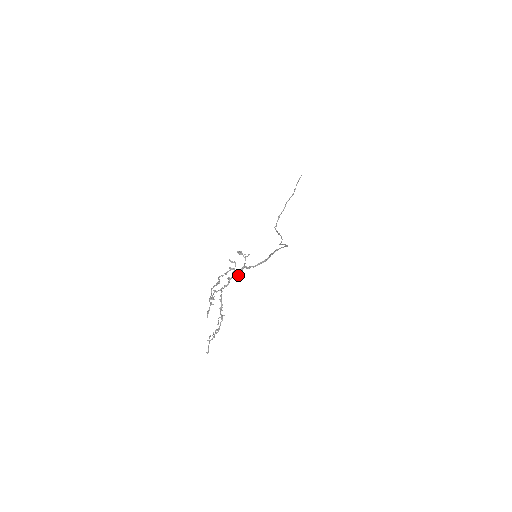
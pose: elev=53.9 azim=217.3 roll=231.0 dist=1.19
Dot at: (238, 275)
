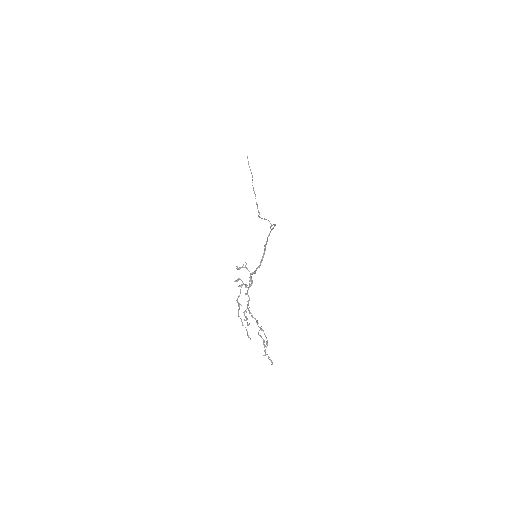
Dot at: (251, 285)
